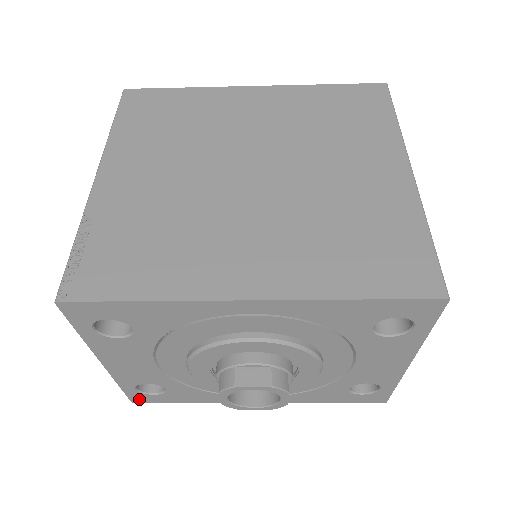
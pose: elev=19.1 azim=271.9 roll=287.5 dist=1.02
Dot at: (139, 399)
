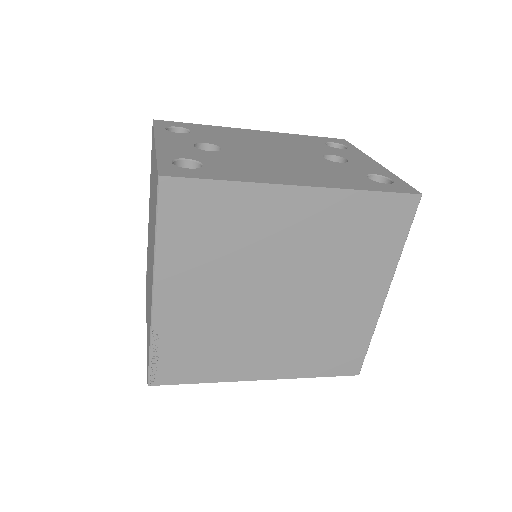
Dot at: occluded
